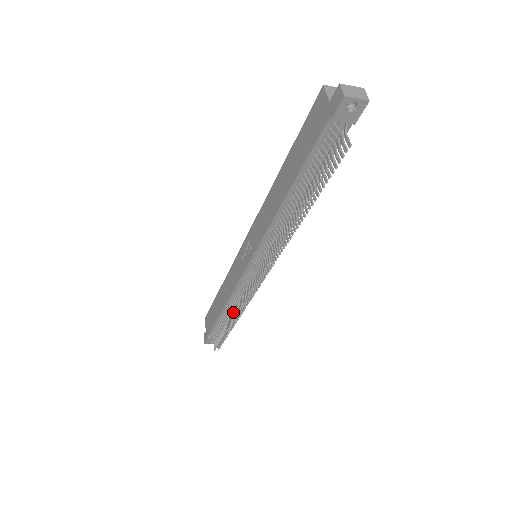
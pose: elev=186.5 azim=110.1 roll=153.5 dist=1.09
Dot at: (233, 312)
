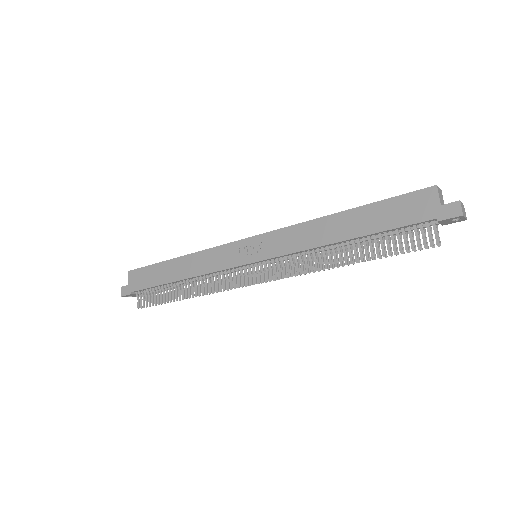
Dot at: (194, 288)
